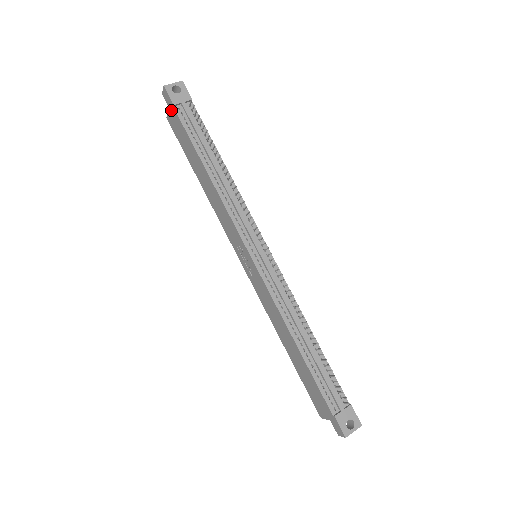
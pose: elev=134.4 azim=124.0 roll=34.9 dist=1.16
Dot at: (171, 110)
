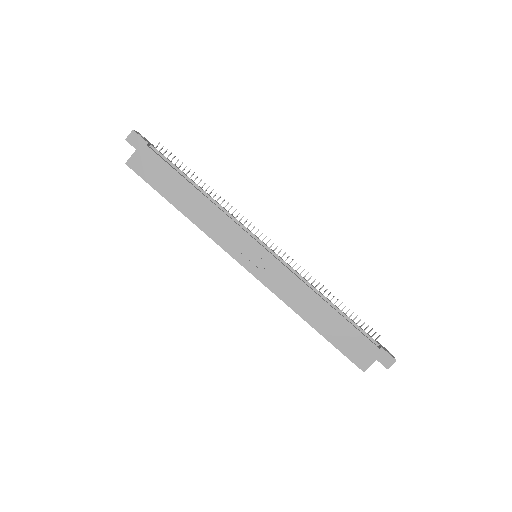
Dot at: (140, 150)
